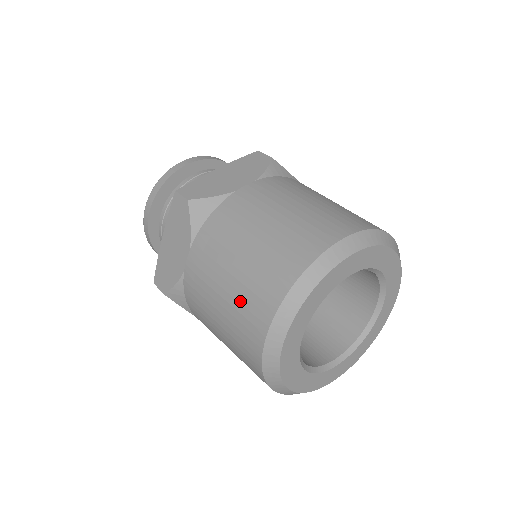
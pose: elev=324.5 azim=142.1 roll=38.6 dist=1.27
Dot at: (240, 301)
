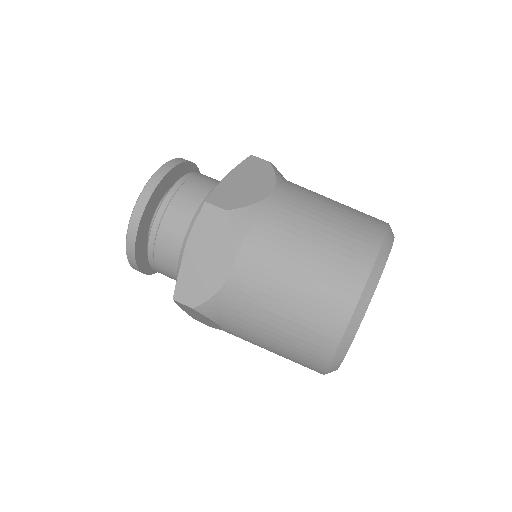
Dot at: occluded
